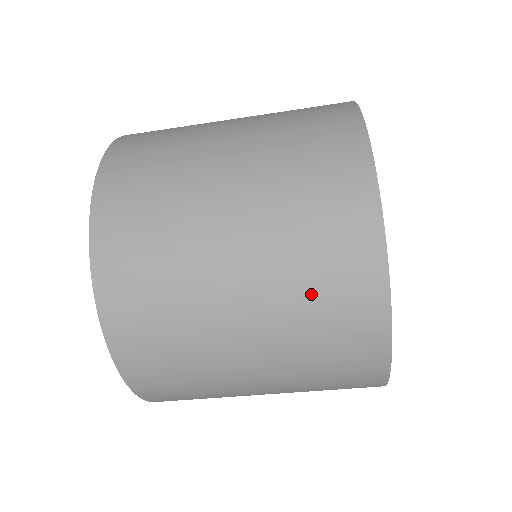
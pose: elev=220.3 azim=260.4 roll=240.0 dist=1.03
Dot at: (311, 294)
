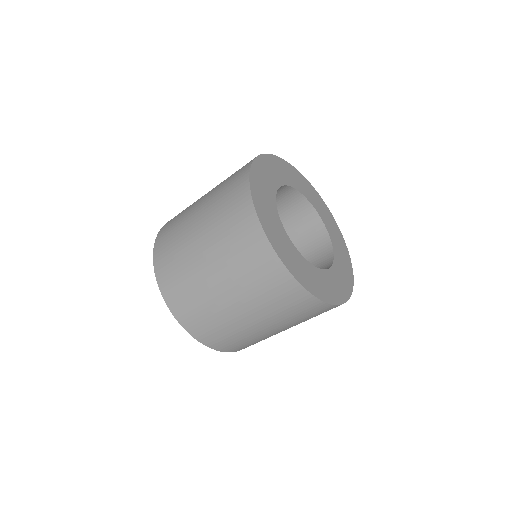
Dot at: (225, 223)
